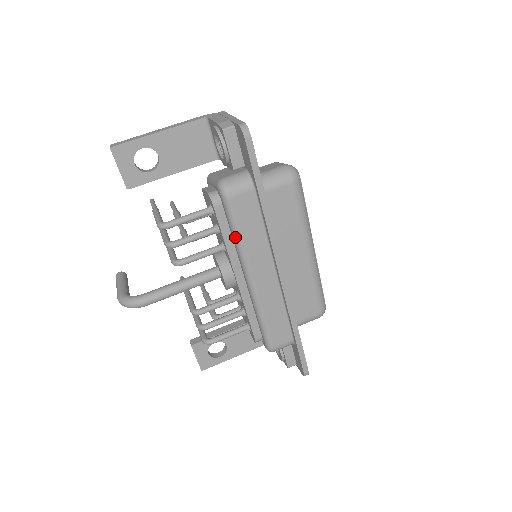
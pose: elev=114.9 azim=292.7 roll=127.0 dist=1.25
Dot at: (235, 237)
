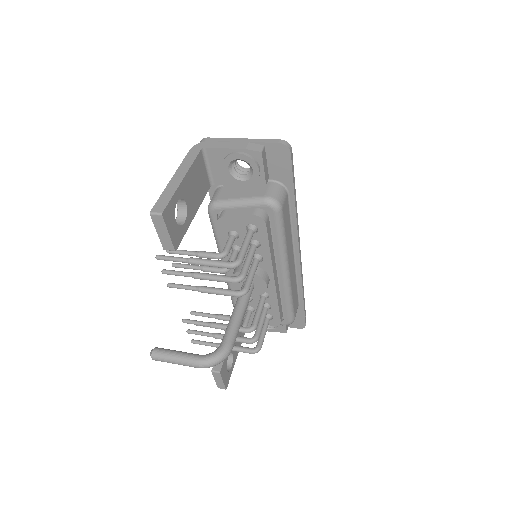
Dot at: (282, 241)
